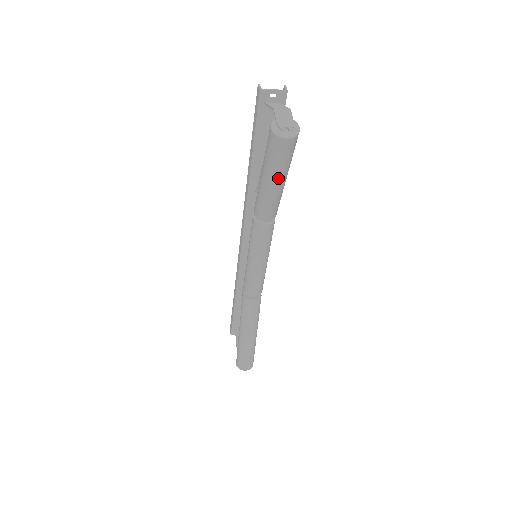
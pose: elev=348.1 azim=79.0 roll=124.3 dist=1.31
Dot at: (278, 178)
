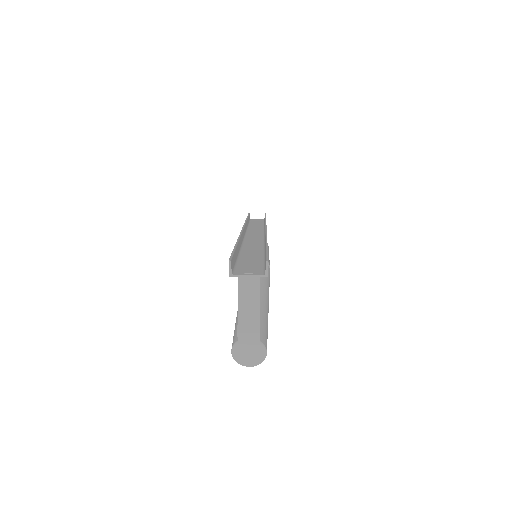
Dot at: occluded
